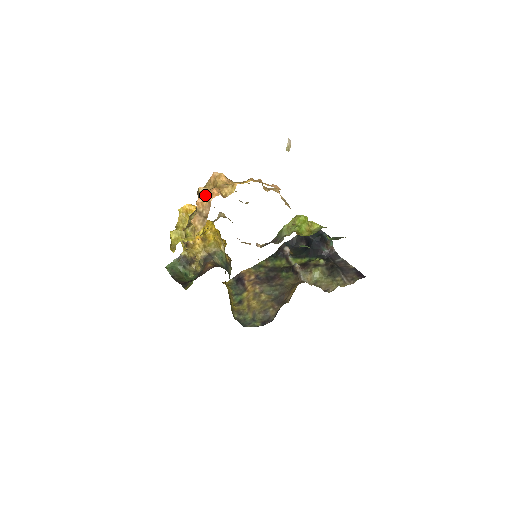
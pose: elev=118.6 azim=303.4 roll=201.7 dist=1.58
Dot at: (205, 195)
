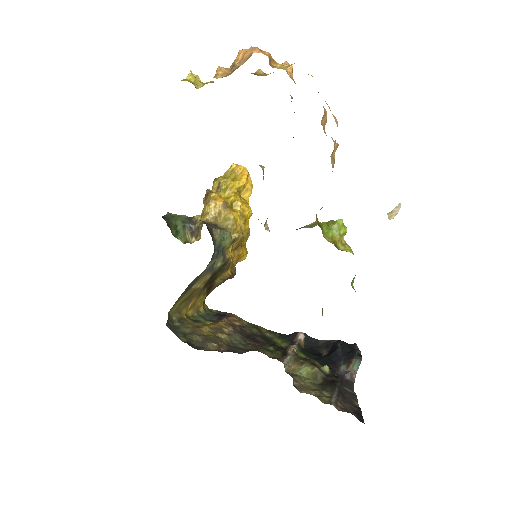
Dot at: (254, 47)
